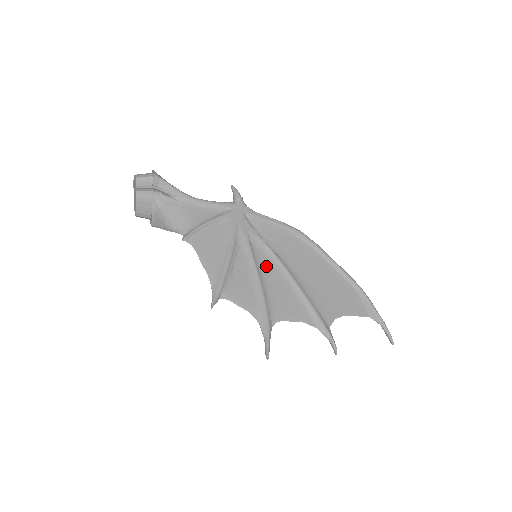
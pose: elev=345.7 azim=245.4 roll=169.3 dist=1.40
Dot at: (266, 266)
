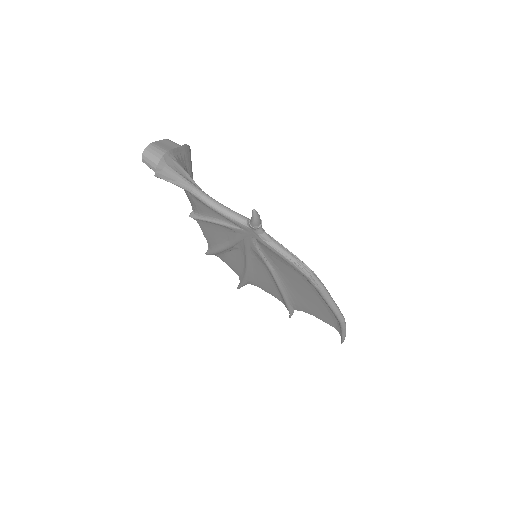
Dot at: (259, 267)
